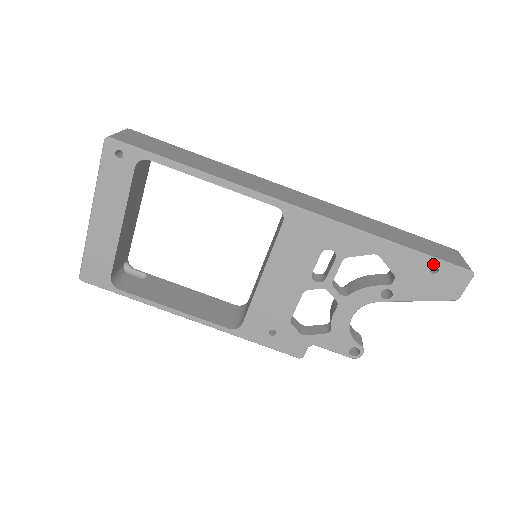
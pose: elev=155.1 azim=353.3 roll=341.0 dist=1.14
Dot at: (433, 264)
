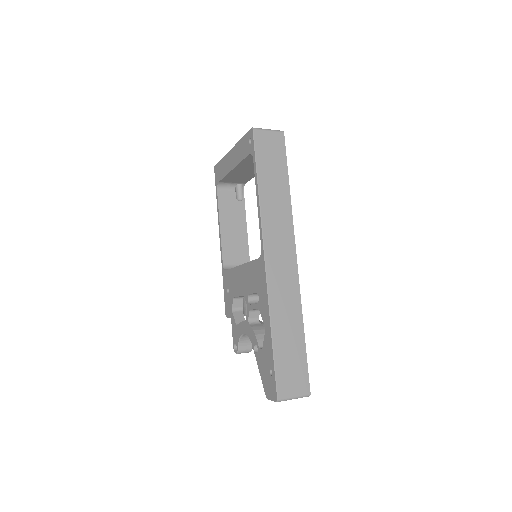
Dot at: (273, 369)
